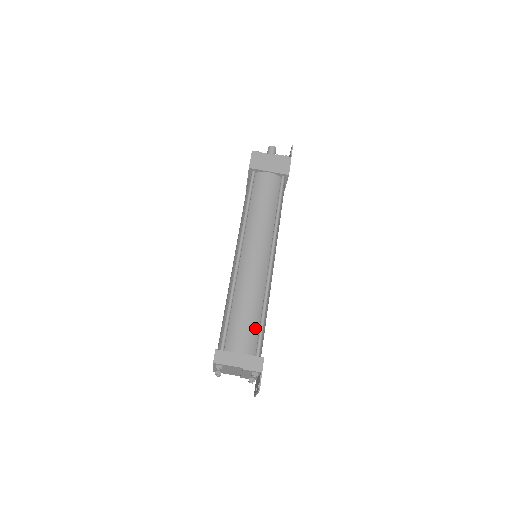
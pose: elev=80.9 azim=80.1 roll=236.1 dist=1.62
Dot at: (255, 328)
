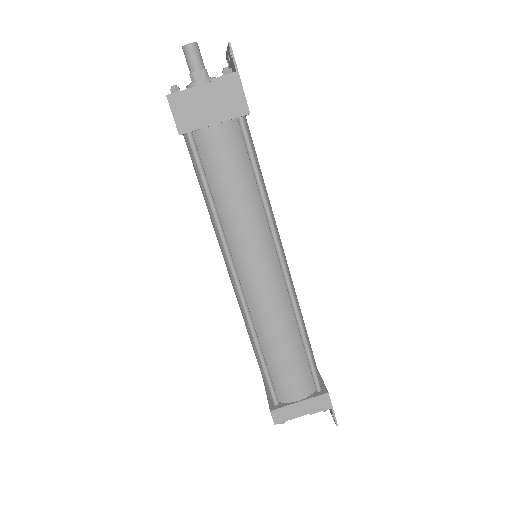
Dot at: (303, 363)
